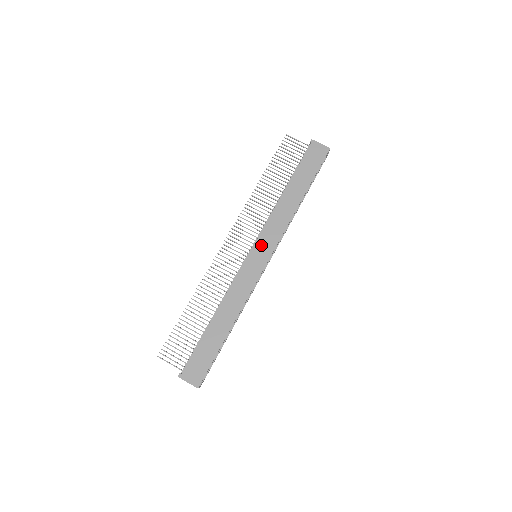
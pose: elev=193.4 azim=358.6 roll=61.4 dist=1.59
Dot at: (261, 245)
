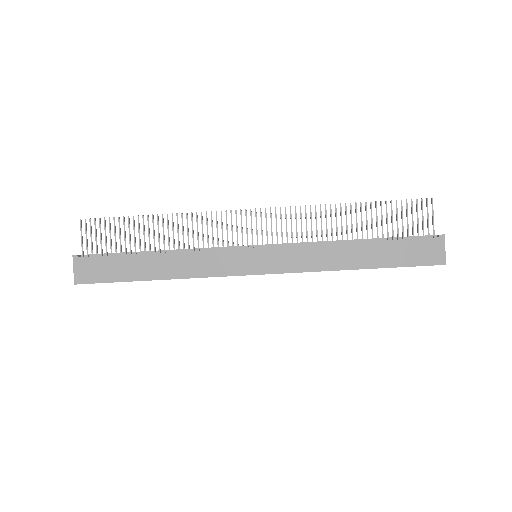
Dot at: (271, 255)
